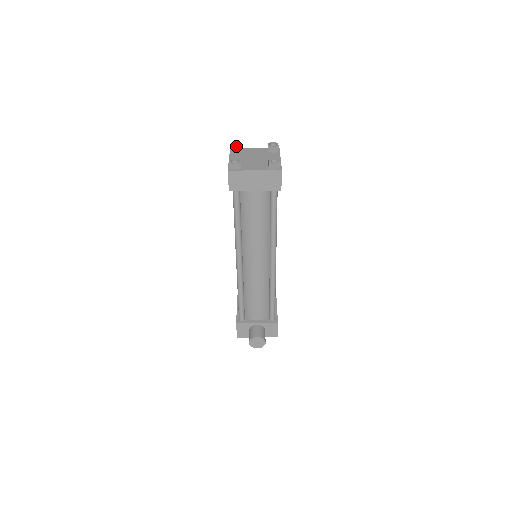
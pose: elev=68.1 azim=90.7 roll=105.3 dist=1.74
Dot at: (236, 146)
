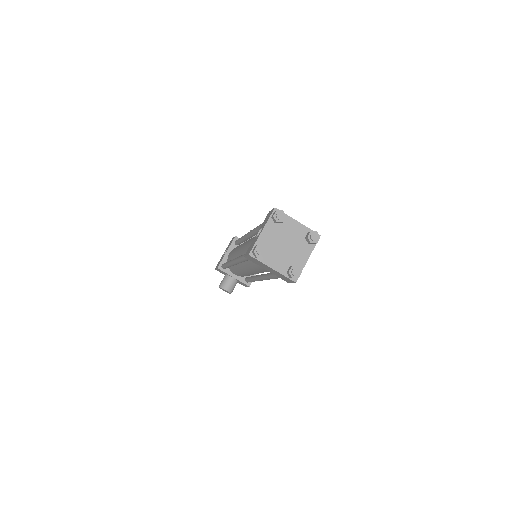
Dot at: (278, 219)
